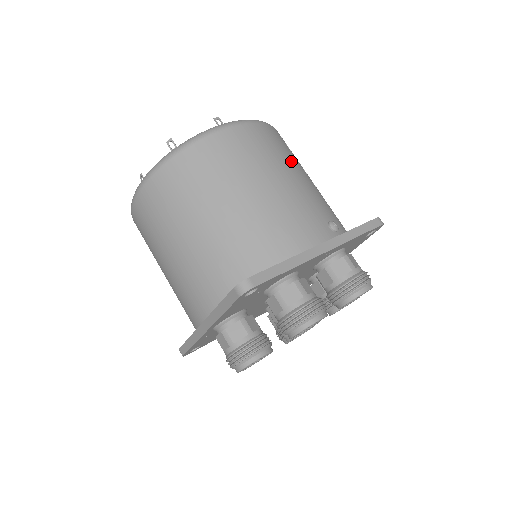
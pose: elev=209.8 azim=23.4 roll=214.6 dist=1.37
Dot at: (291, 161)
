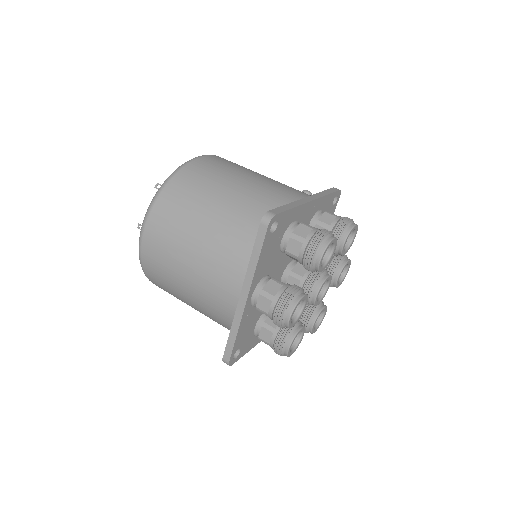
Dot at: occluded
